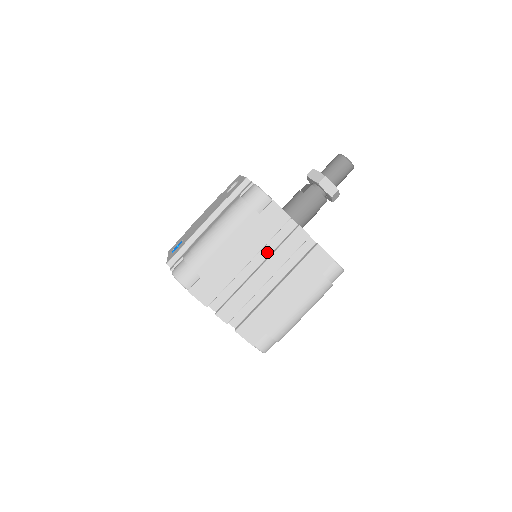
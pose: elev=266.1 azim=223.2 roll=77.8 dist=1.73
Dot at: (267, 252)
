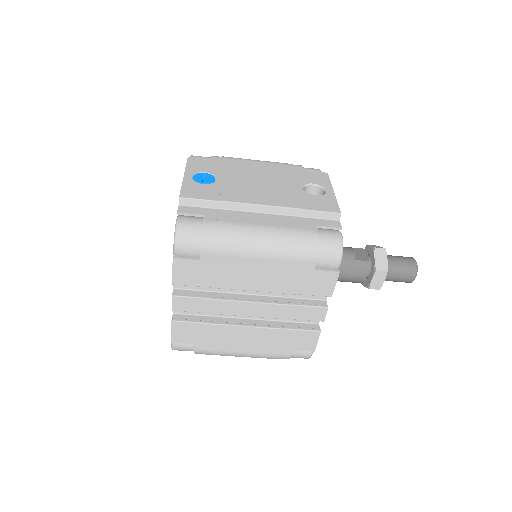
Dot at: (277, 293)
